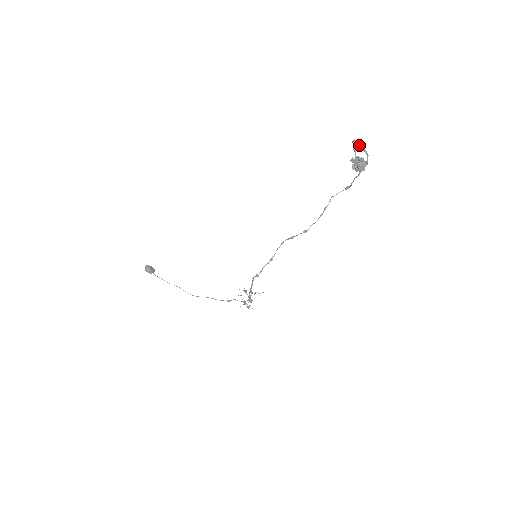
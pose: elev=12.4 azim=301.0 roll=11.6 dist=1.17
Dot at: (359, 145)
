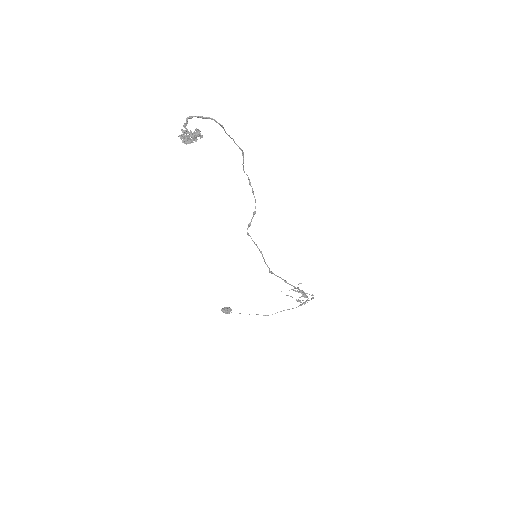
Dot at: (198, 117)
